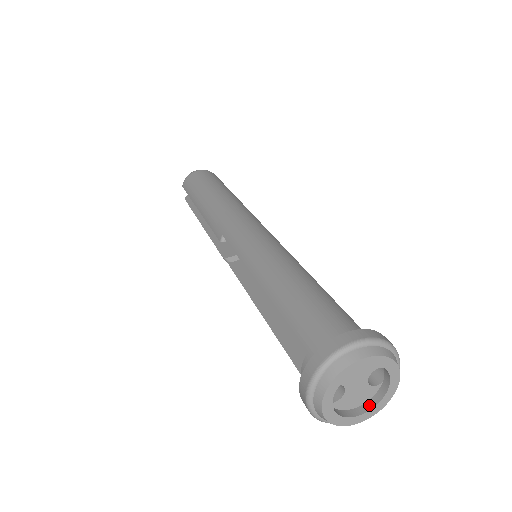
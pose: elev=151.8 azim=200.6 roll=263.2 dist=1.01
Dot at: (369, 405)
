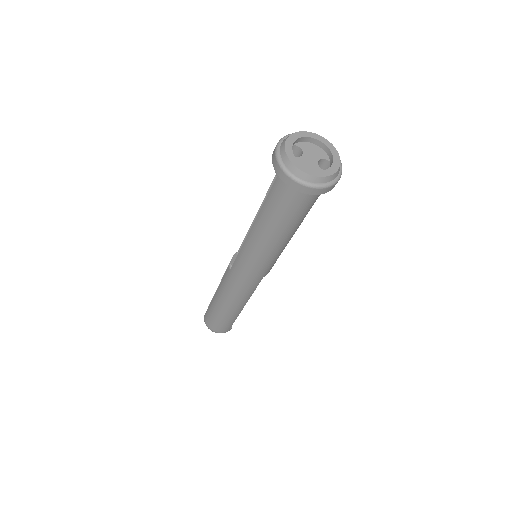
Dot at: (314, 172)
